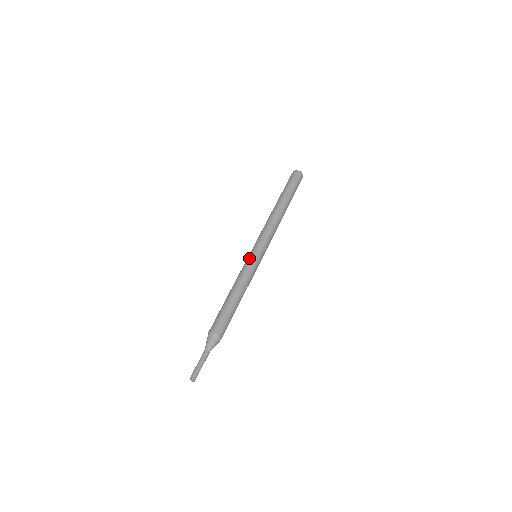
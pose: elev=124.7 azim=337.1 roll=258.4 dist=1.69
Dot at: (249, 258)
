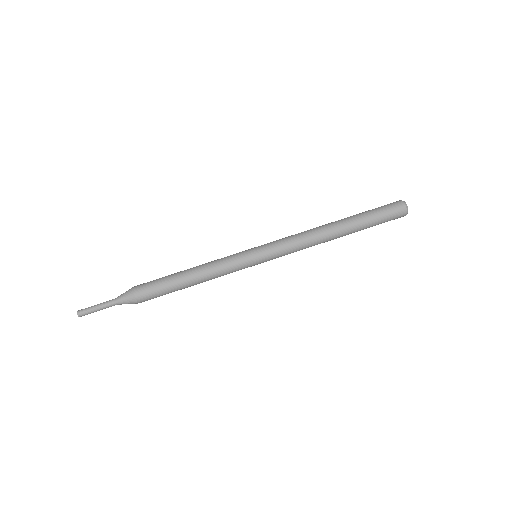
Dot at: (242, 251)
